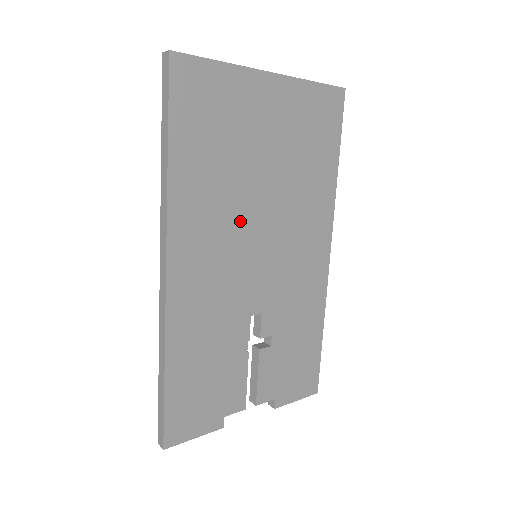
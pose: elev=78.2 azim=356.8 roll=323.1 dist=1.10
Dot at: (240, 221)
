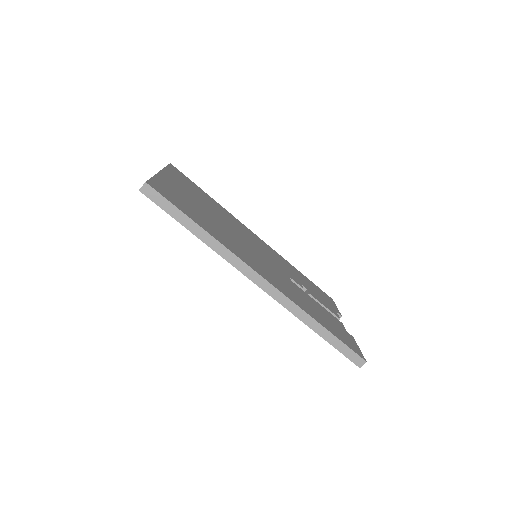
Dot at: (239, 241)
